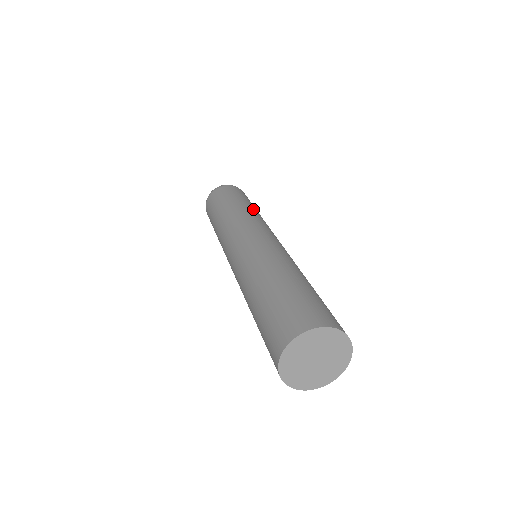
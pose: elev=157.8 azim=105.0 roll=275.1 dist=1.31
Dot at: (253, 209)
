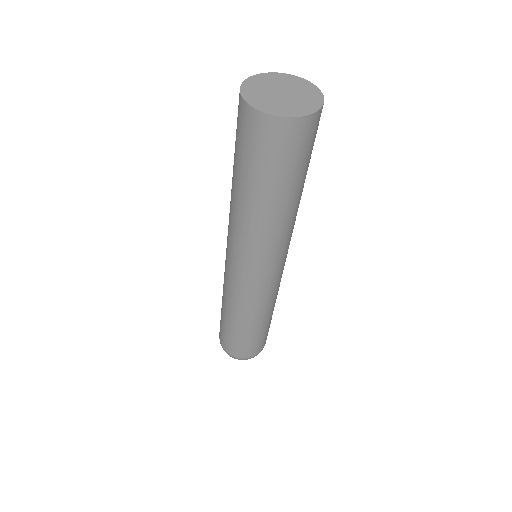
Dot at: occluded
